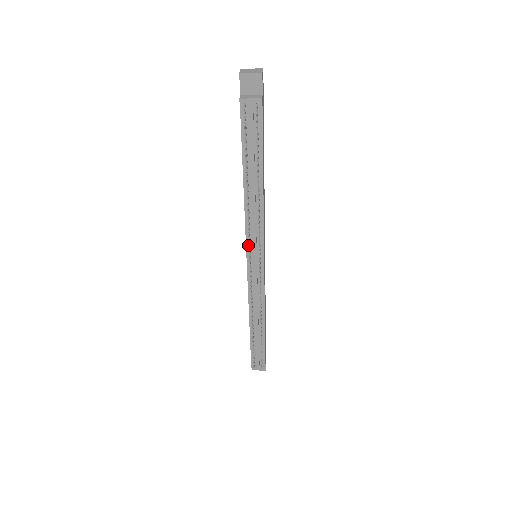
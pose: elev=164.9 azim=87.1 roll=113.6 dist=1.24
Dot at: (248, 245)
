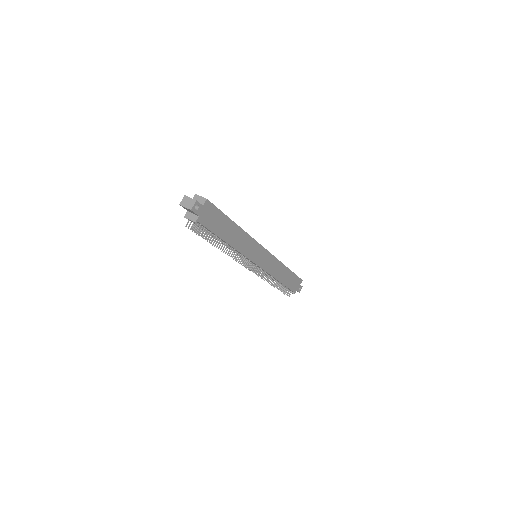
Dot at: occluded
